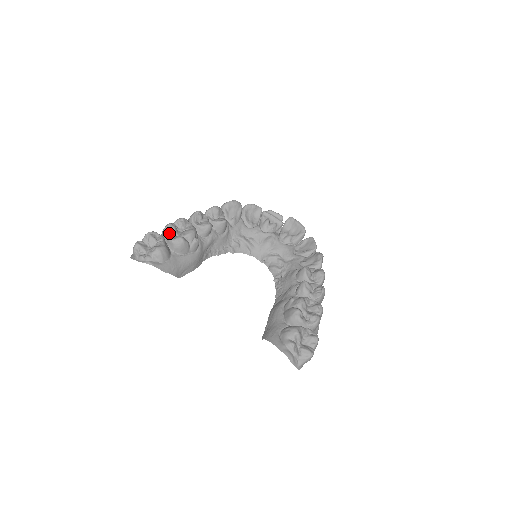
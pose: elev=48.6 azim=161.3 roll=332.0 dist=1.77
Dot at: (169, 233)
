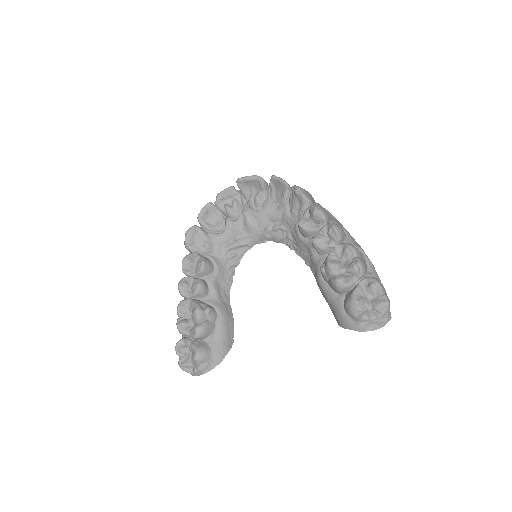
Dot at: (186, 331)
